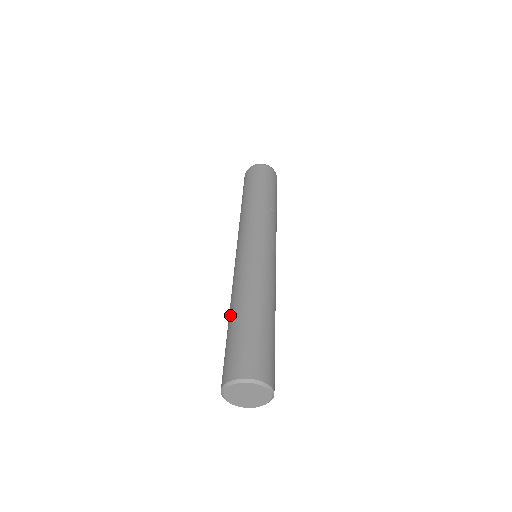
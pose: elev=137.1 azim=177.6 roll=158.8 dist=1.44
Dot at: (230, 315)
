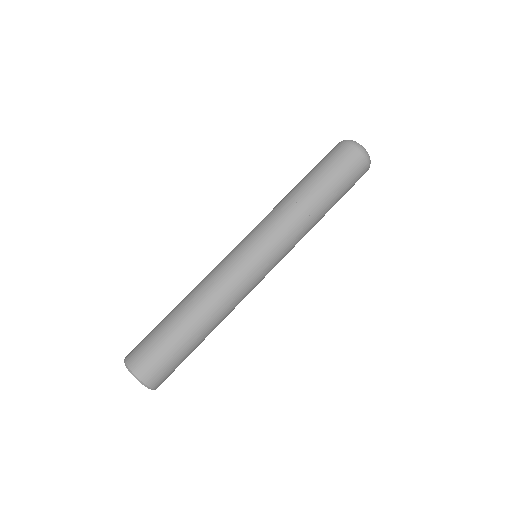
Dot at: (179, 307)
